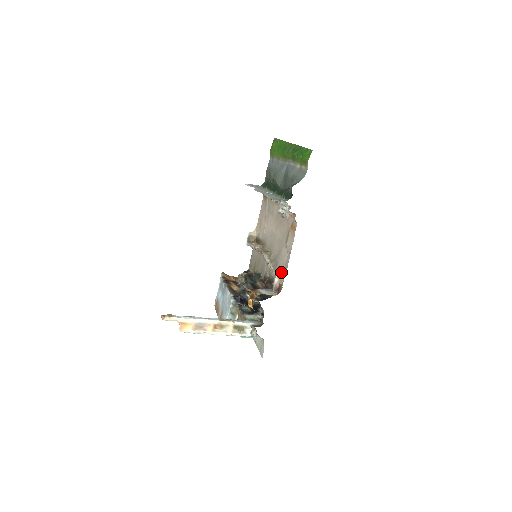
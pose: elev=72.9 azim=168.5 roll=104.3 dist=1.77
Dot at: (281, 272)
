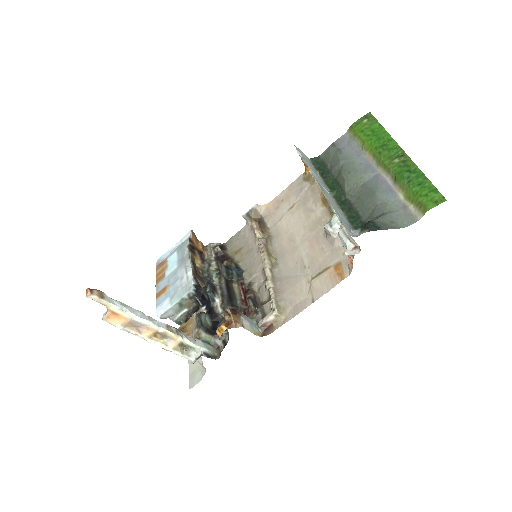
Dot at: (283, 311)
